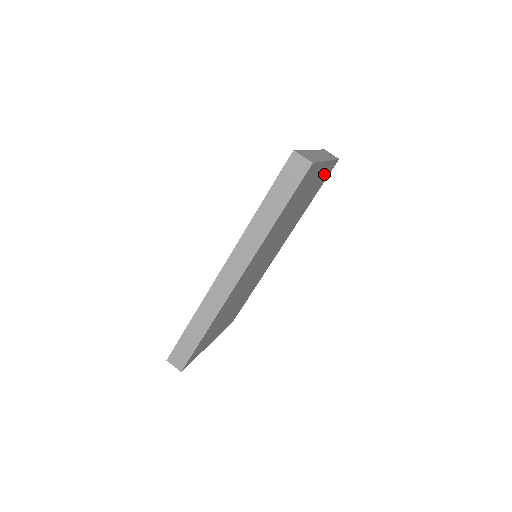
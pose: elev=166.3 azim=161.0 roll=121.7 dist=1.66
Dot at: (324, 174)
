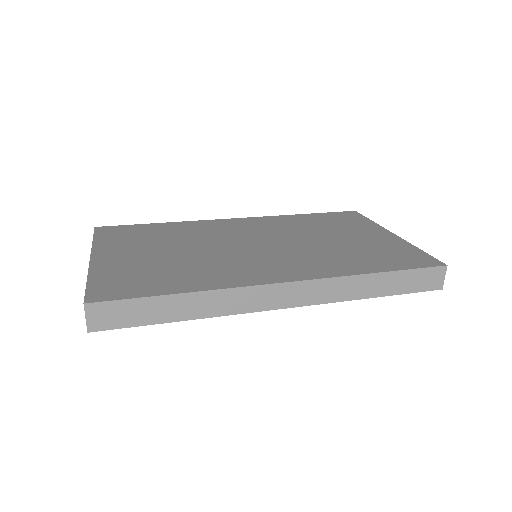
Dot at: occluded
